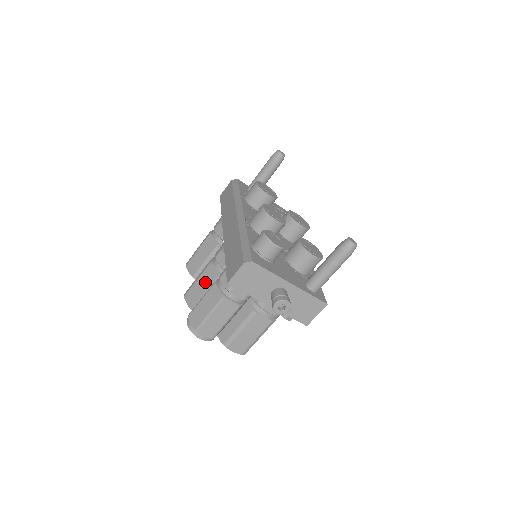
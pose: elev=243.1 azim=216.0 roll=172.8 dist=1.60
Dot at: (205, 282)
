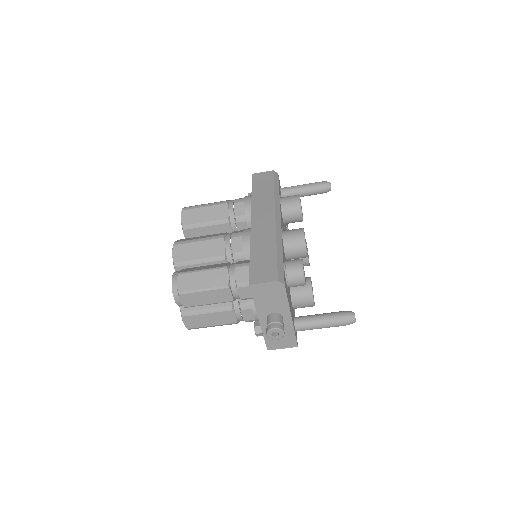
Dot at: (206, 250)
